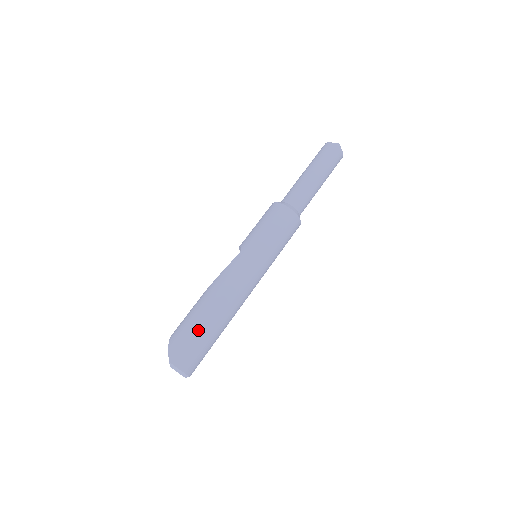
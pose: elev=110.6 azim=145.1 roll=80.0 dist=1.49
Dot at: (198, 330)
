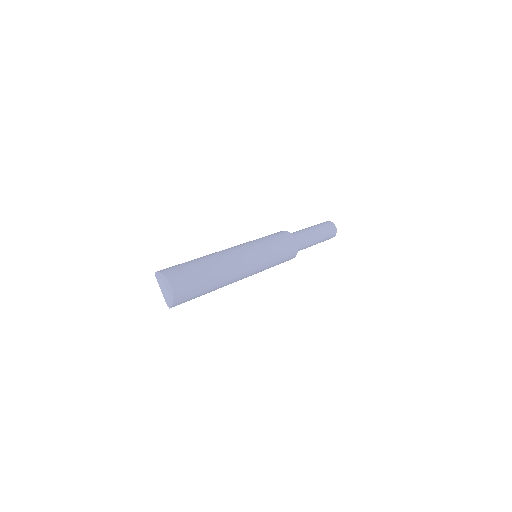
Dot at: (188, 262)
